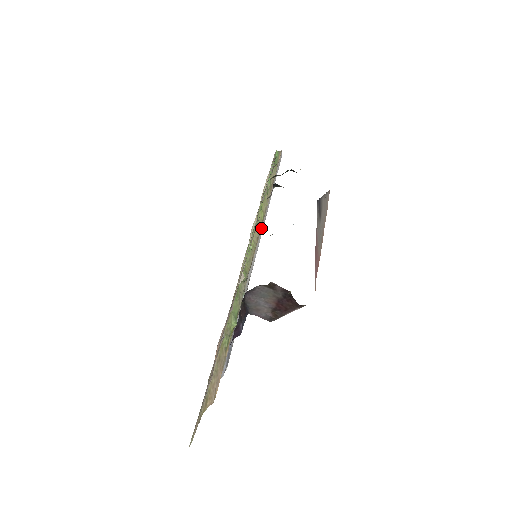
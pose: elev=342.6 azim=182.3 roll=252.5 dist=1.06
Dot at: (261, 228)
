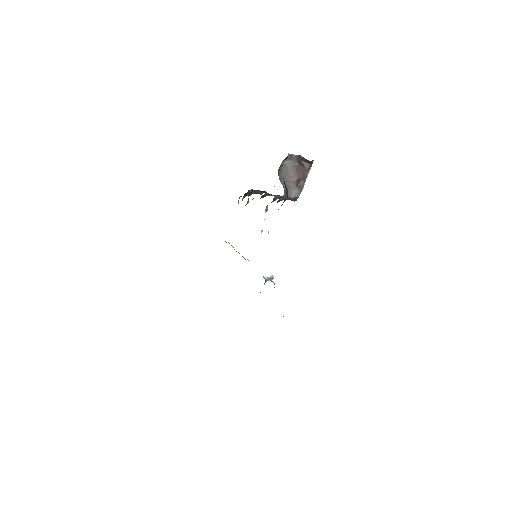
Dot at: occluded
